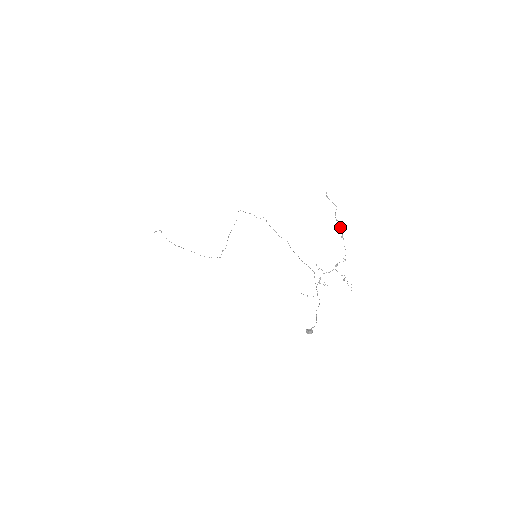
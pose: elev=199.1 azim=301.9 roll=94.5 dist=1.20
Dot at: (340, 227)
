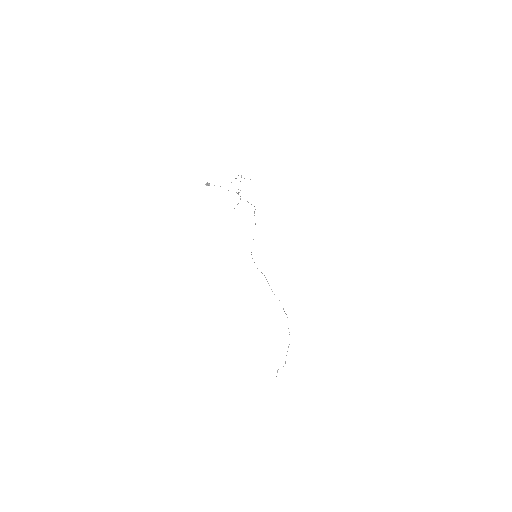
Dot at: occluded
